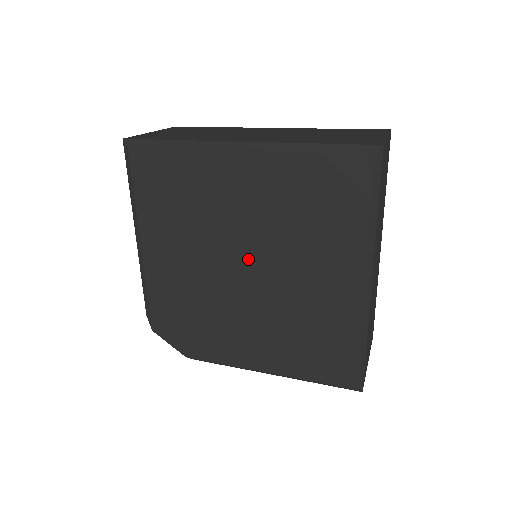
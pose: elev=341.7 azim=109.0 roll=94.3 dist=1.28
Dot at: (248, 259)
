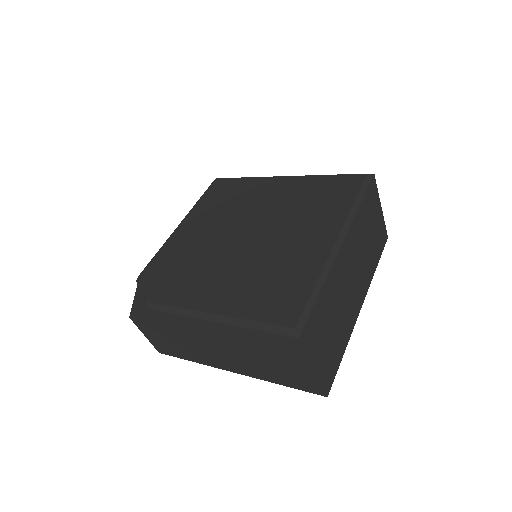
Dot at: (253, 228)
